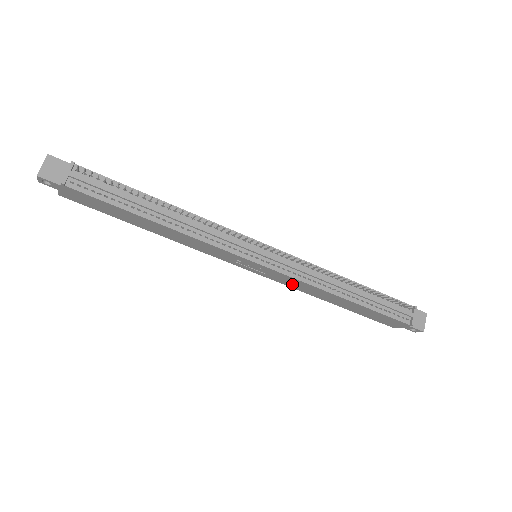
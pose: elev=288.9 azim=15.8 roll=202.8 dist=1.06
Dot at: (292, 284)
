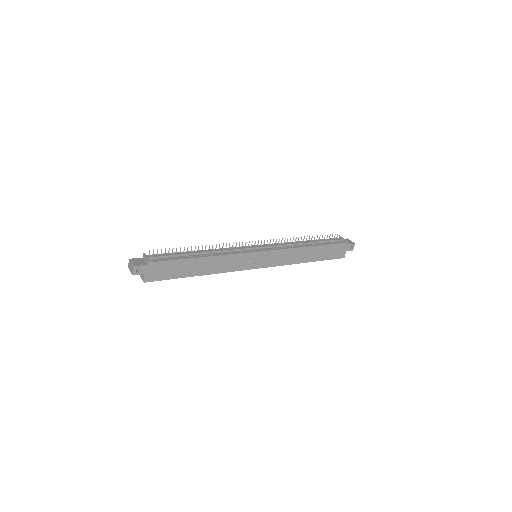
Dot at: (283, 260)
